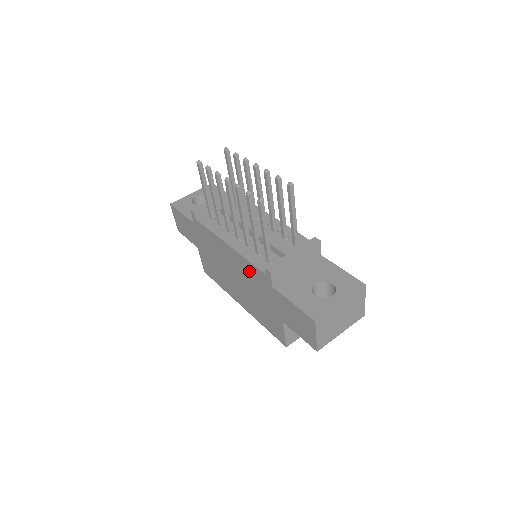
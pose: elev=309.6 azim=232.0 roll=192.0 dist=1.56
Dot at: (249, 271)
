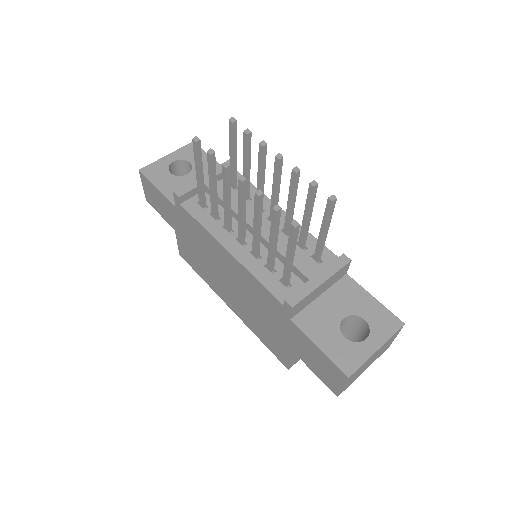
Dot at: (256, 289)
